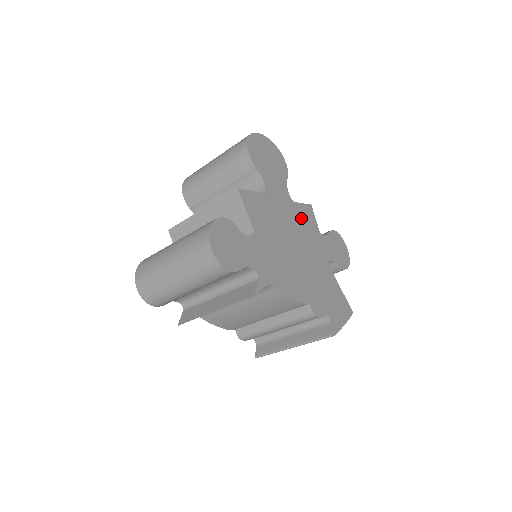
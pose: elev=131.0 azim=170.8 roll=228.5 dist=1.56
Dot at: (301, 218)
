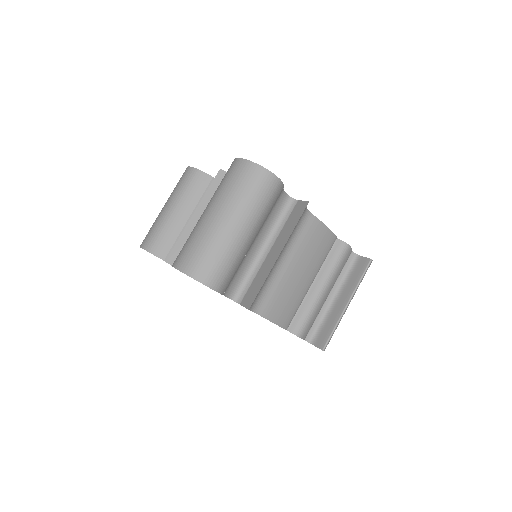
Dot at: occluded
